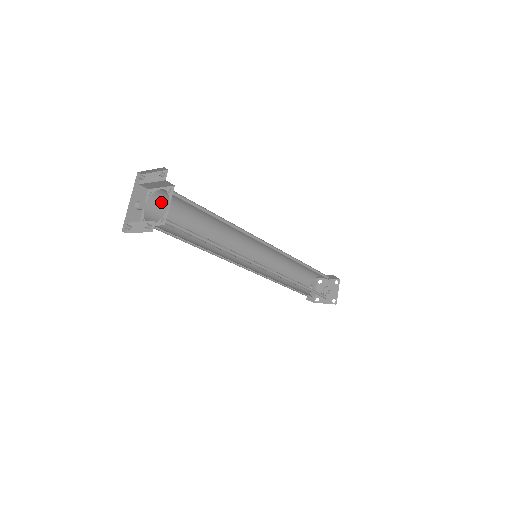
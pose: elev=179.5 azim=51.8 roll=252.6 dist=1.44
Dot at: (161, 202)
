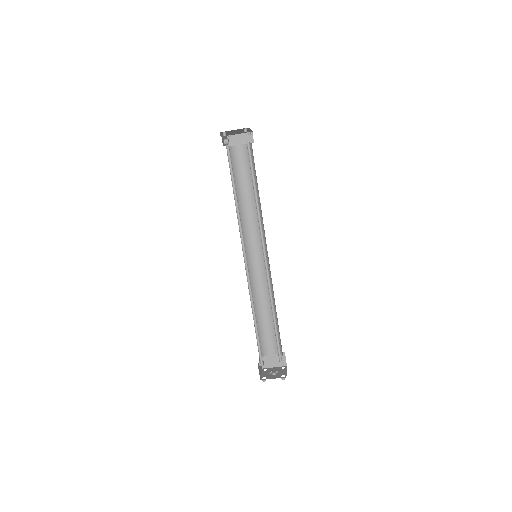
Dot at: (232, 156)
